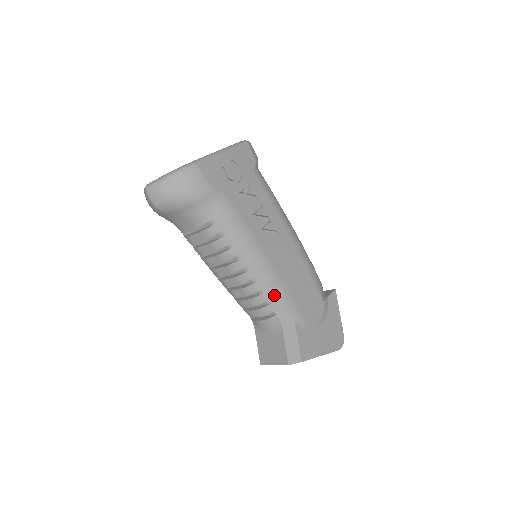
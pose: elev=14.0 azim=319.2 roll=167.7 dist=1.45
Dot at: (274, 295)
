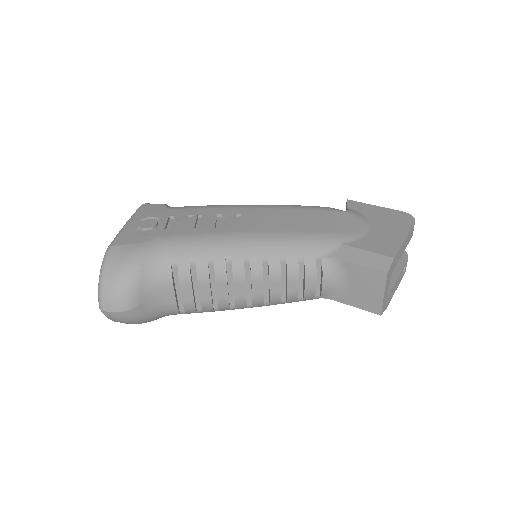
Dot at: (296, 248)
